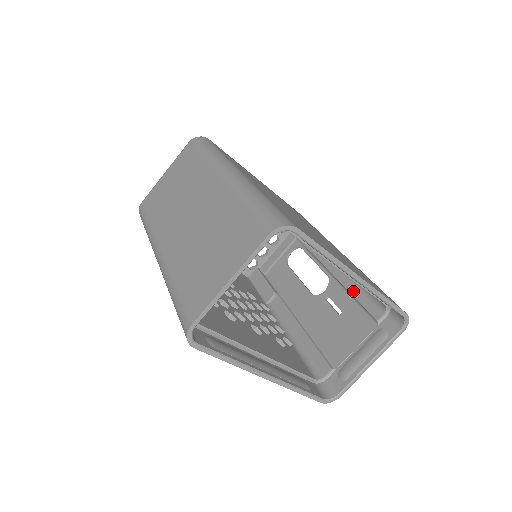
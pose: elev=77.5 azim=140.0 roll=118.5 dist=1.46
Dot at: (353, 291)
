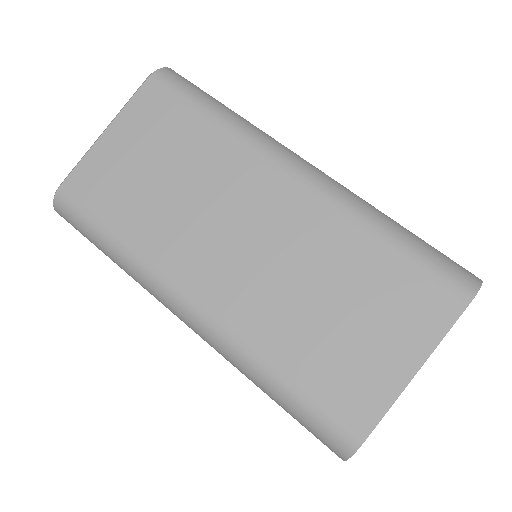
Dot at: occluded
